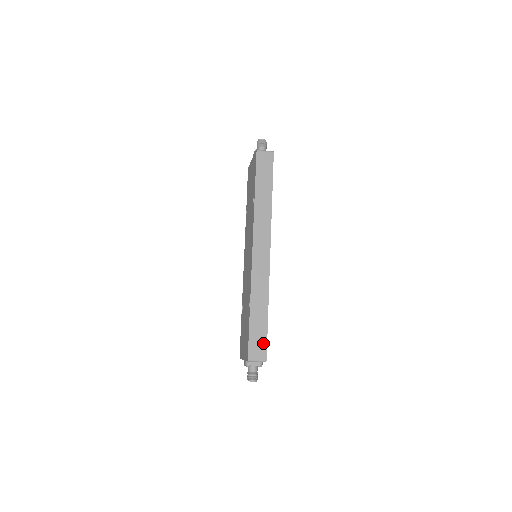
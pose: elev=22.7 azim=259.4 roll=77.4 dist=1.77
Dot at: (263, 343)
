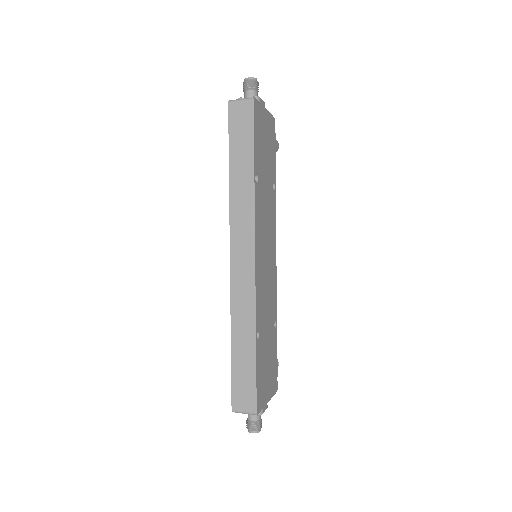
Dot at: (251, 389)
